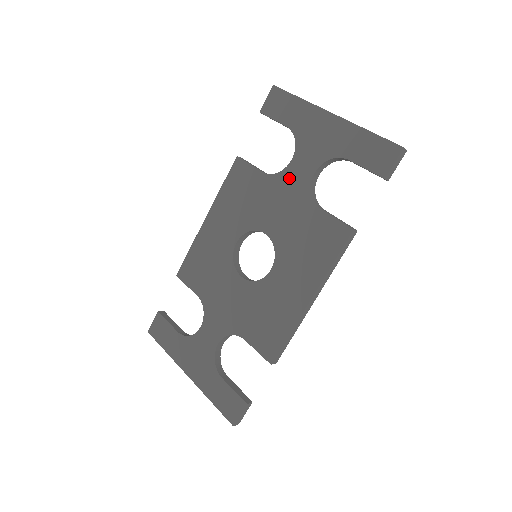
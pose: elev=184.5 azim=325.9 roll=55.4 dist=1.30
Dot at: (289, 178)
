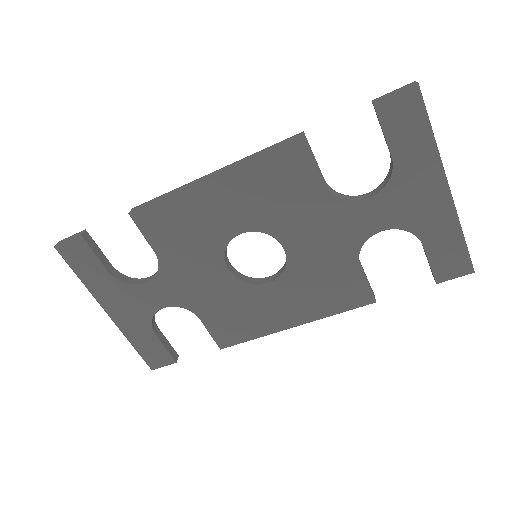
Dot at: (351, 215)
